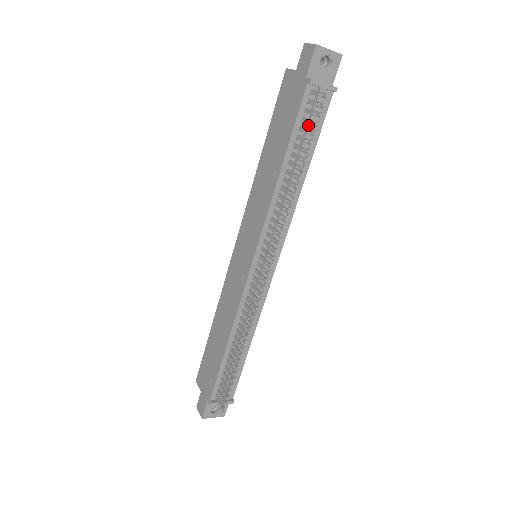
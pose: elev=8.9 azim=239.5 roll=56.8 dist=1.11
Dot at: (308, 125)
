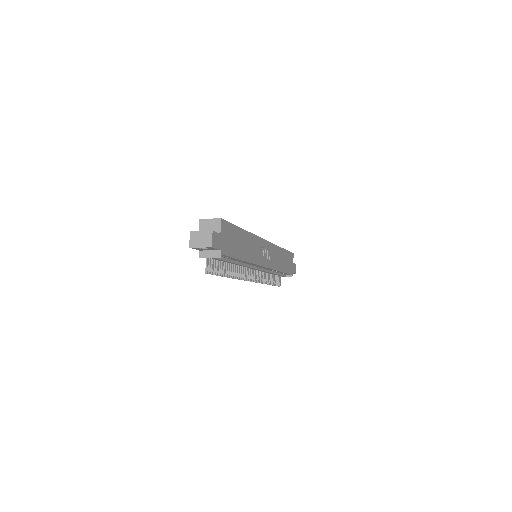
Dot at: (220, 260)
